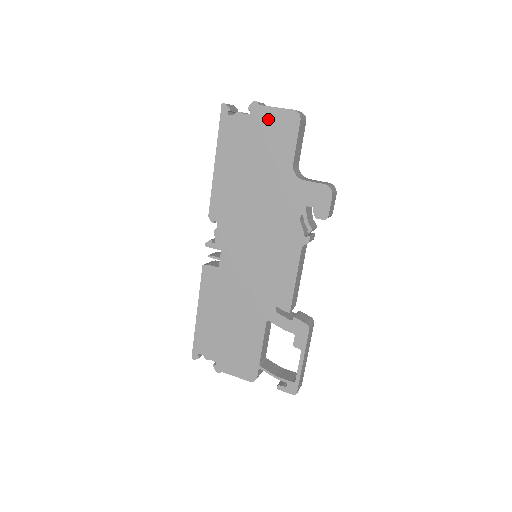
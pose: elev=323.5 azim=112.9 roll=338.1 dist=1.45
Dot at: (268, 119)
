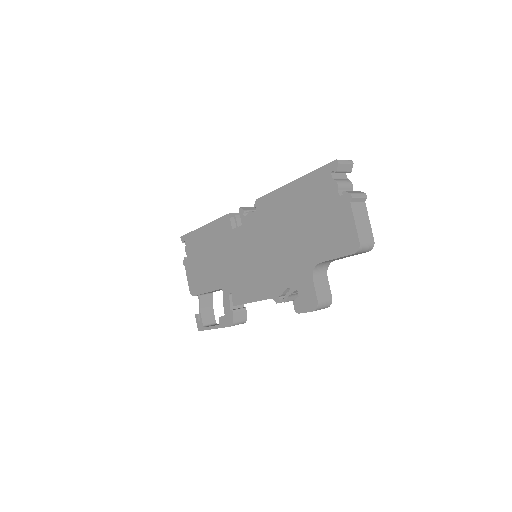
Dot at: (343, 219)
